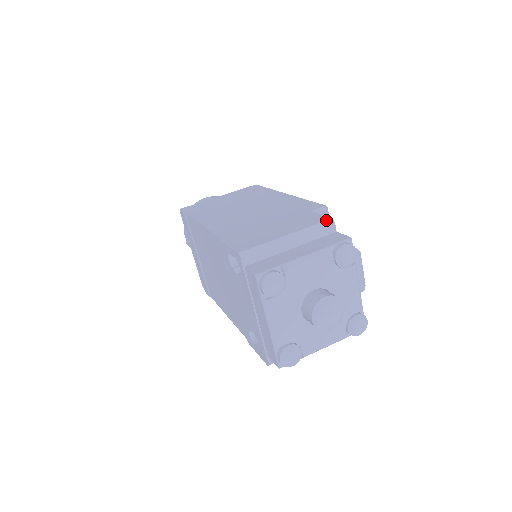
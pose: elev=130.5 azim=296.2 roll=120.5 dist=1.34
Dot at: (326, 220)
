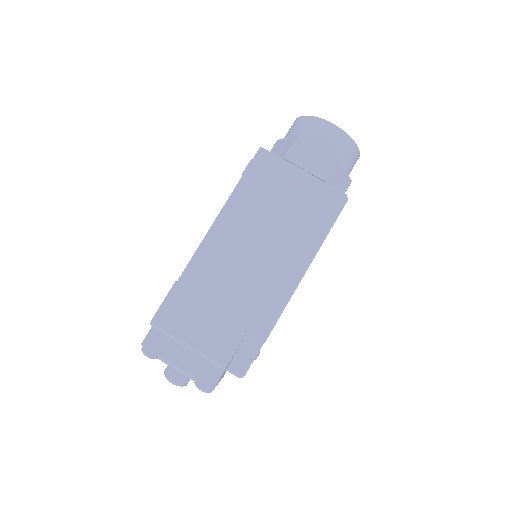
Dot at: (221, 365)
